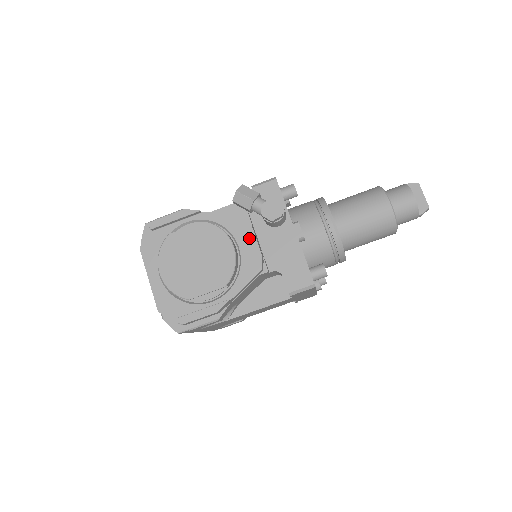
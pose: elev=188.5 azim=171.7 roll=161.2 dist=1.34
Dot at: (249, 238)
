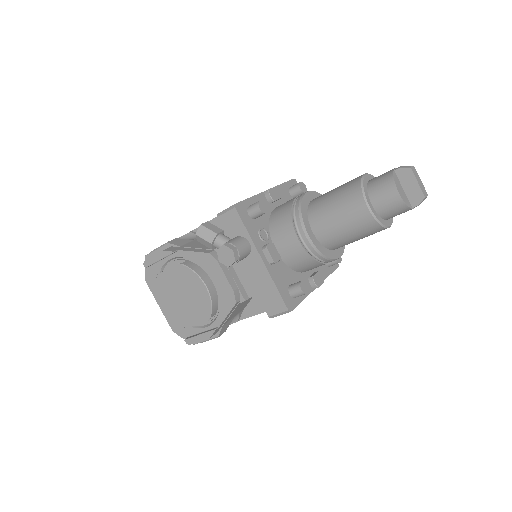
Dot at: (219, 275)
